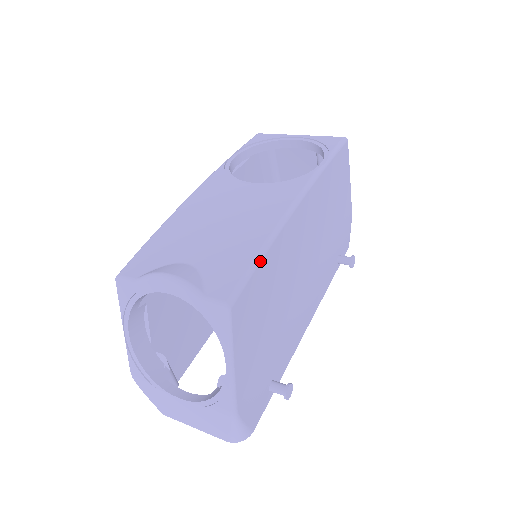
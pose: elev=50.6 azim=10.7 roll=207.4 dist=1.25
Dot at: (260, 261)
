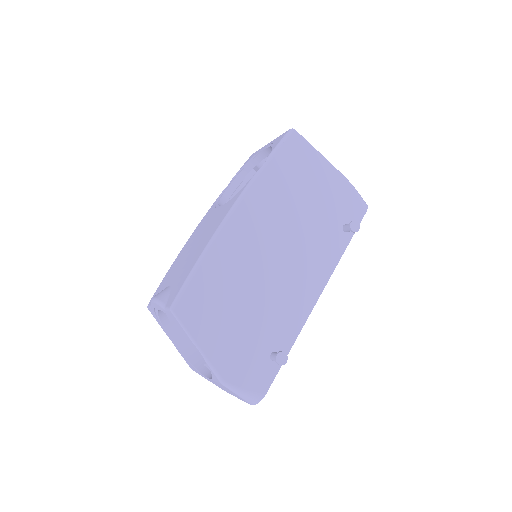
Dot at: (196, 270)
